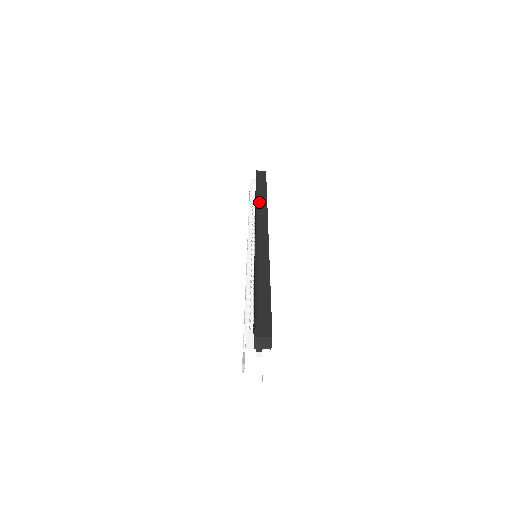
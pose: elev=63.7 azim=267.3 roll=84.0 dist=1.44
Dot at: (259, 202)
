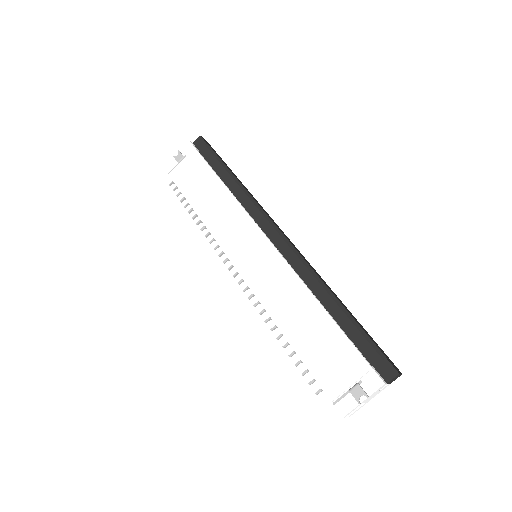
Dot at: (248, 191)
